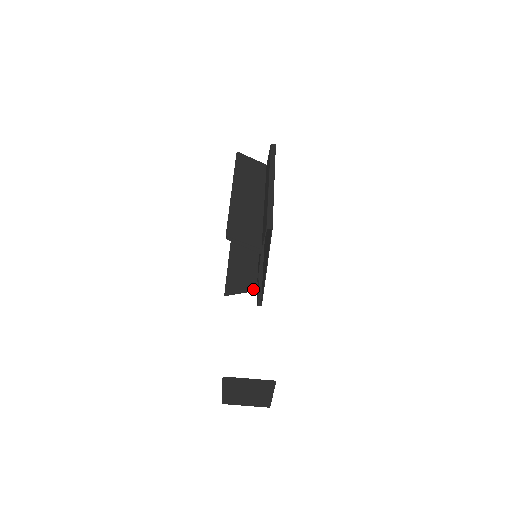
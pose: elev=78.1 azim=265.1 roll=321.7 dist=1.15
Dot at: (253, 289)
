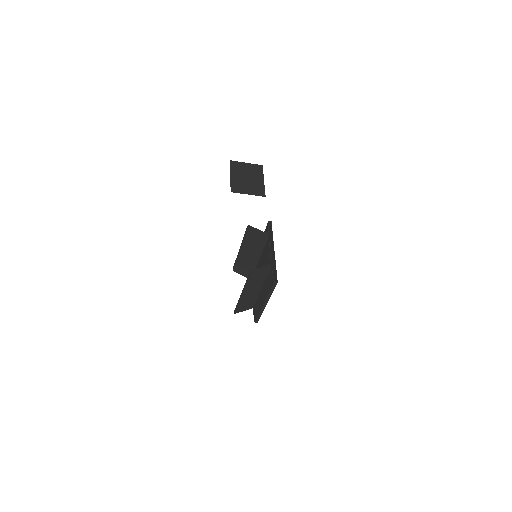
Dot at: occluded
